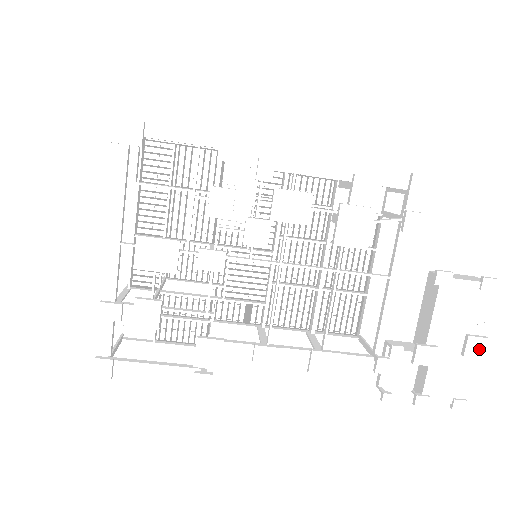
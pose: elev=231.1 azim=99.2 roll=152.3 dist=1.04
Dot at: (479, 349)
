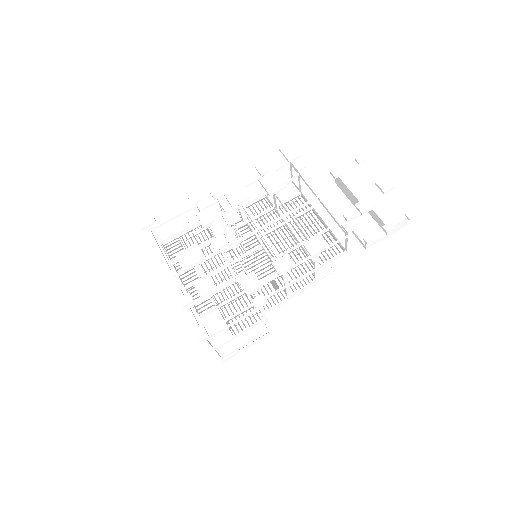
Dot at: (388, 184)
